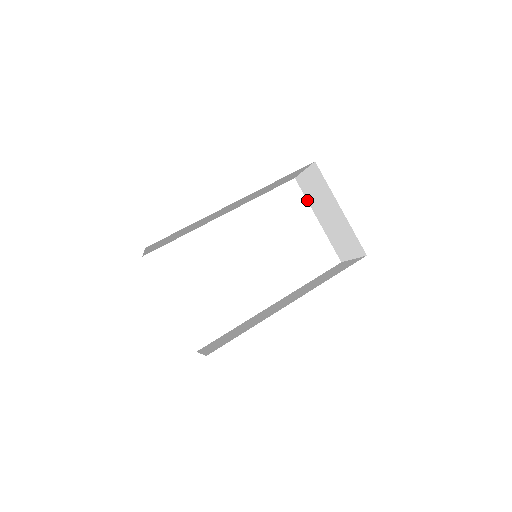
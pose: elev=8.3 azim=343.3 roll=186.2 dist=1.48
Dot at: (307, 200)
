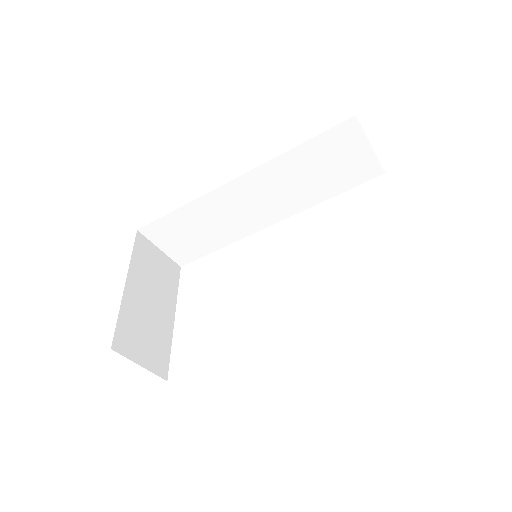
Dot at: occluded
